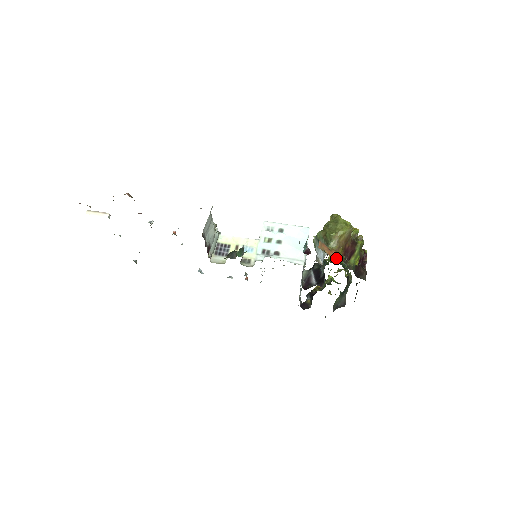
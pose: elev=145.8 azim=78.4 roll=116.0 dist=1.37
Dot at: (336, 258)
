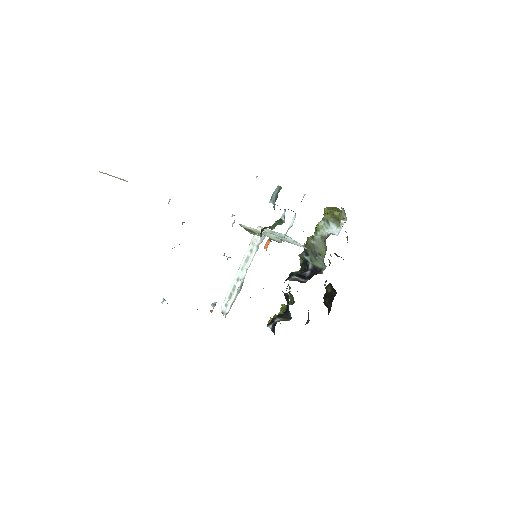
Dot at: occluded
